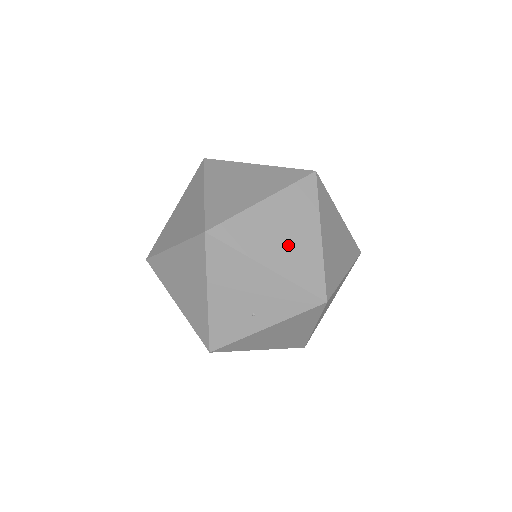
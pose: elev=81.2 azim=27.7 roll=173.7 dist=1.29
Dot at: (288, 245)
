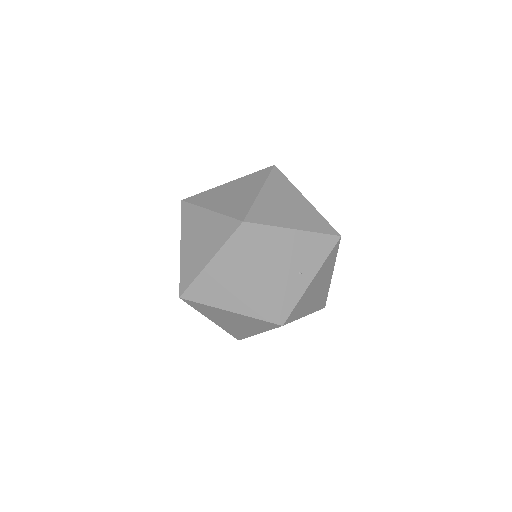
Dot at: (295, 212)
